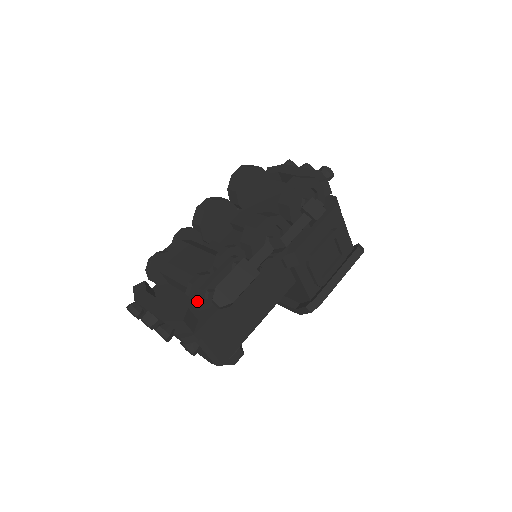
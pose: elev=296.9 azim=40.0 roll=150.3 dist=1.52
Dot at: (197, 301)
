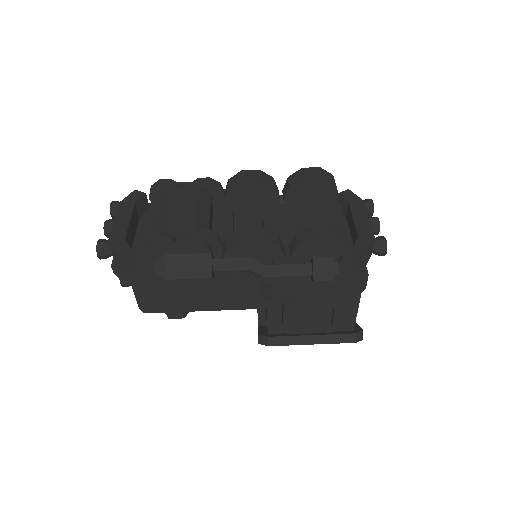
Dot at: (145, 250)
